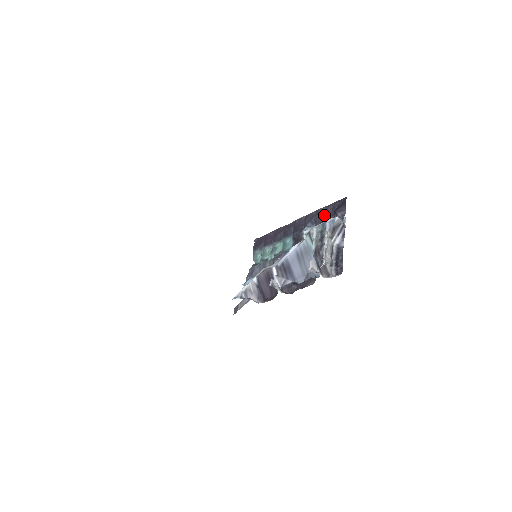
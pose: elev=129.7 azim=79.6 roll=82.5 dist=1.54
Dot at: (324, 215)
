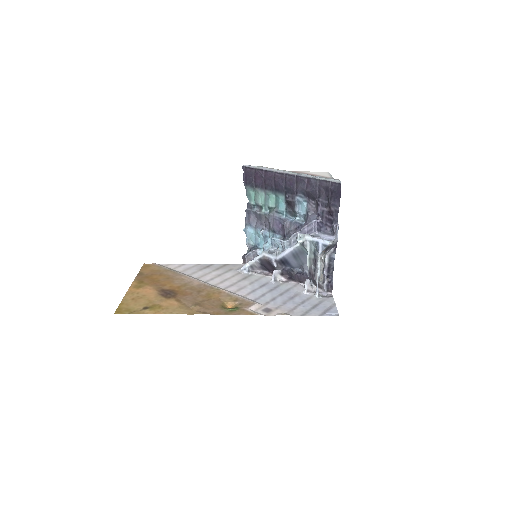
Dot at: (317, 195)
